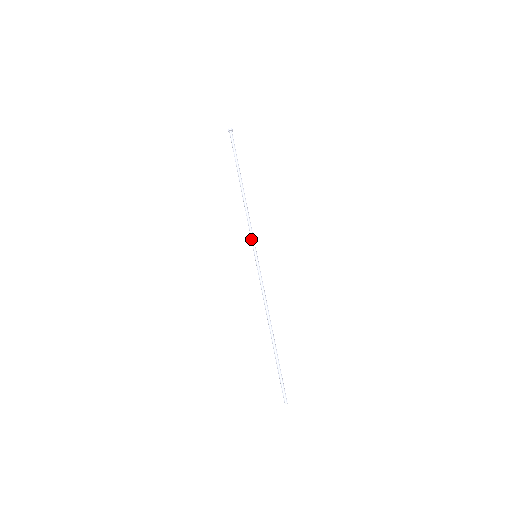
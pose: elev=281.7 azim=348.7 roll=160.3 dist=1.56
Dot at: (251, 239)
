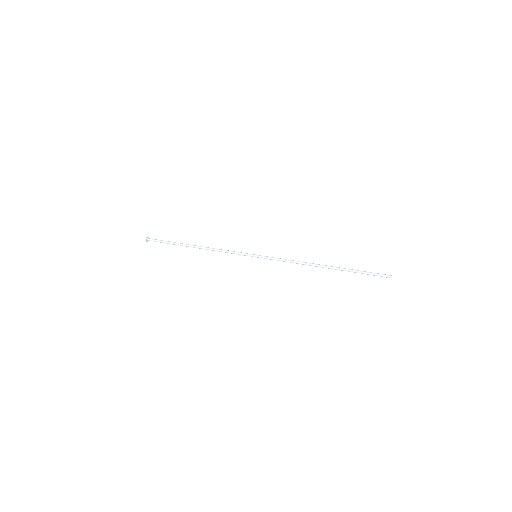
Dot at: (240, 253)
